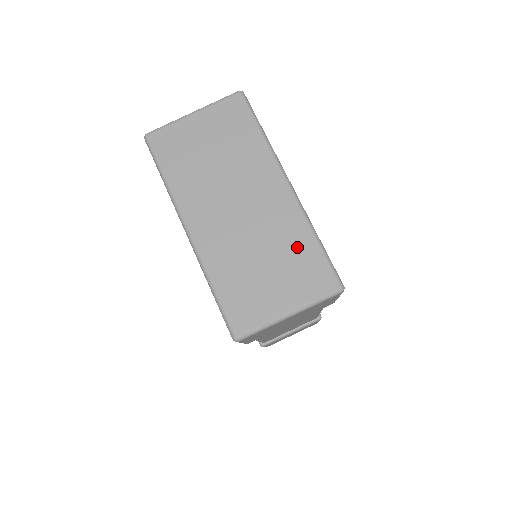
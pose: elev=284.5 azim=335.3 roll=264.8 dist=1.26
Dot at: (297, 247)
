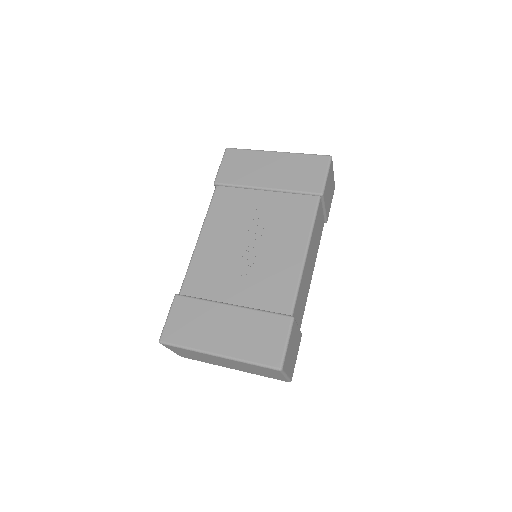
Dot at: occluded
